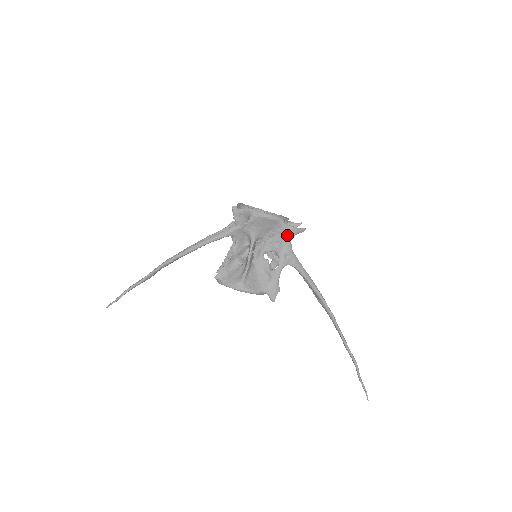
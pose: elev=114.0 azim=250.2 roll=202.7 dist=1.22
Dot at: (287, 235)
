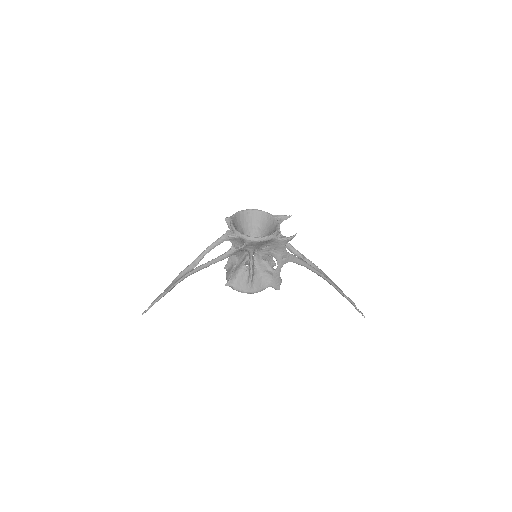
Dot at: (281, 245)
